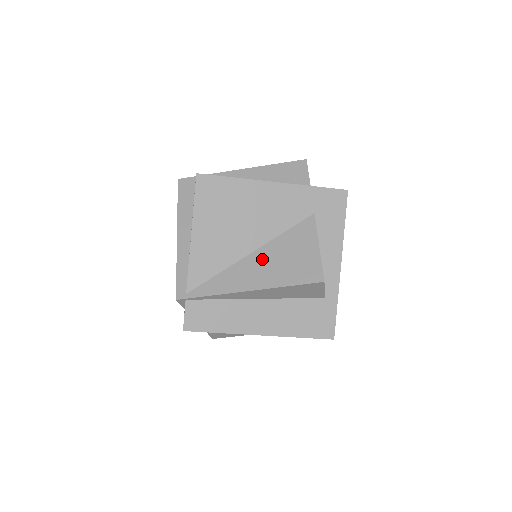
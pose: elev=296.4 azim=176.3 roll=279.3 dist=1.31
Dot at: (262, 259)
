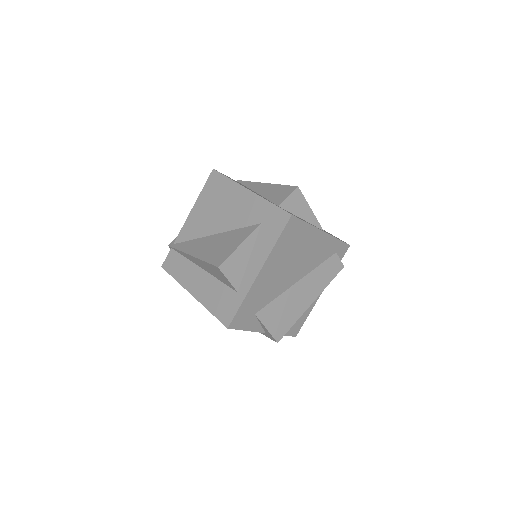
Dot at: (213, 240)
